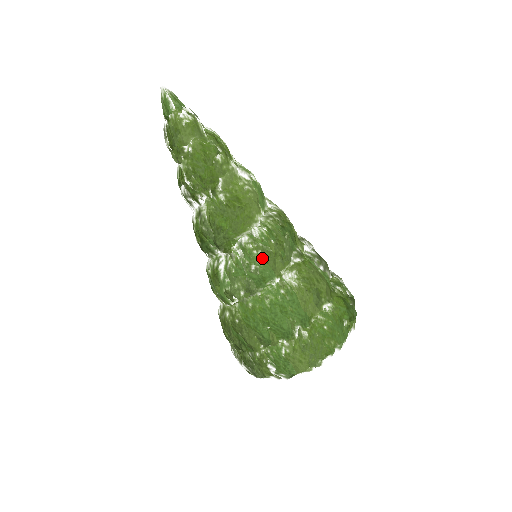
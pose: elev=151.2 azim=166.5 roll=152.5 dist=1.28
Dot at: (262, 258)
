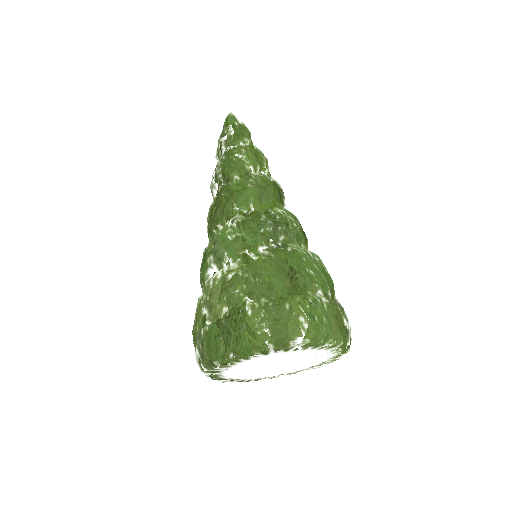
Dot at: (299, 225)
